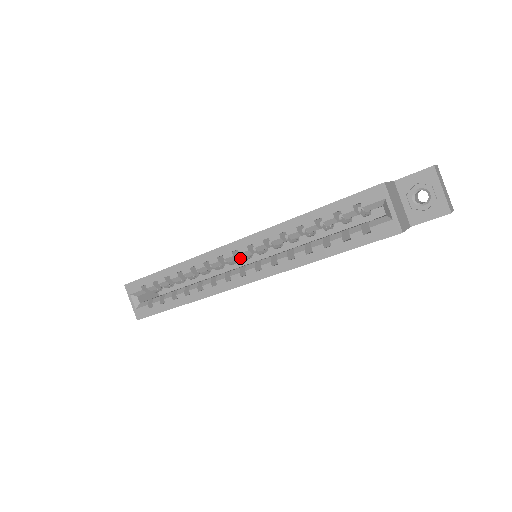
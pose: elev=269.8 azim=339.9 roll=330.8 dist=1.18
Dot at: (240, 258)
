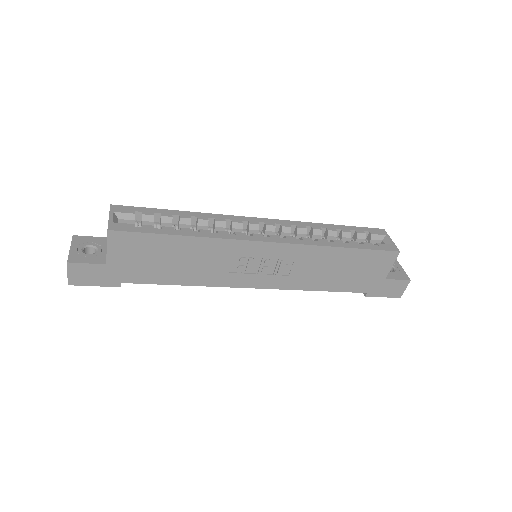
Dot at: occluded
